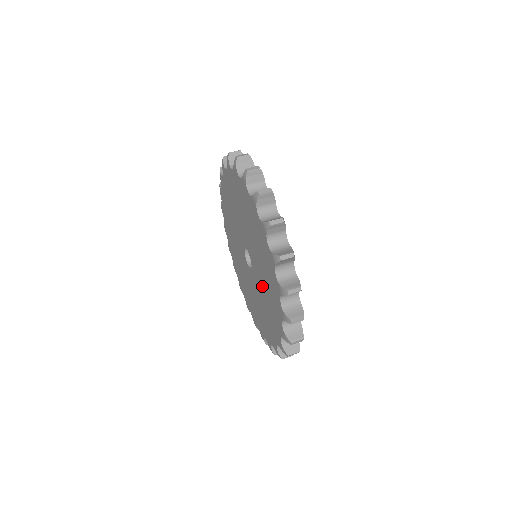
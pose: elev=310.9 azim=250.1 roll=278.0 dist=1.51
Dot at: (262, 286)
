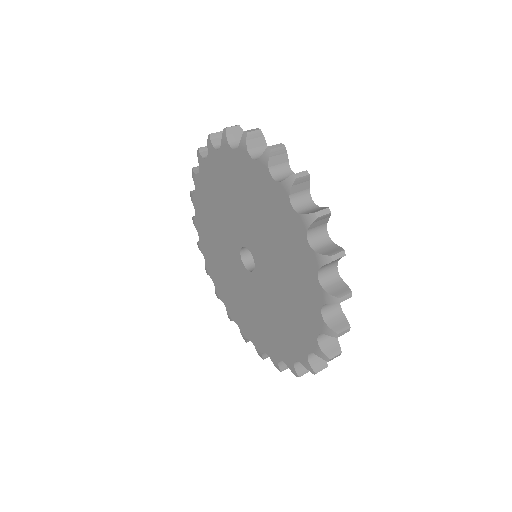
Dot at: (276, 268)
